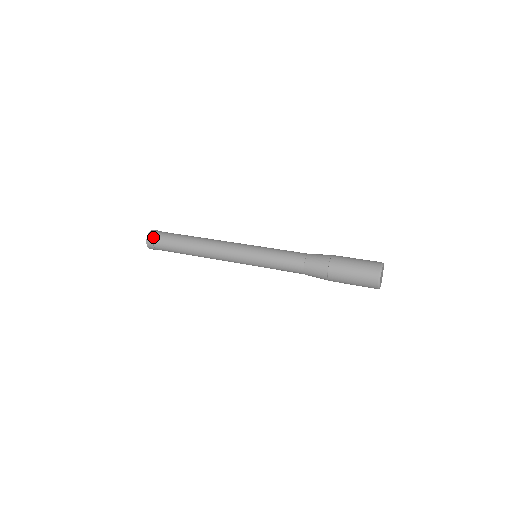
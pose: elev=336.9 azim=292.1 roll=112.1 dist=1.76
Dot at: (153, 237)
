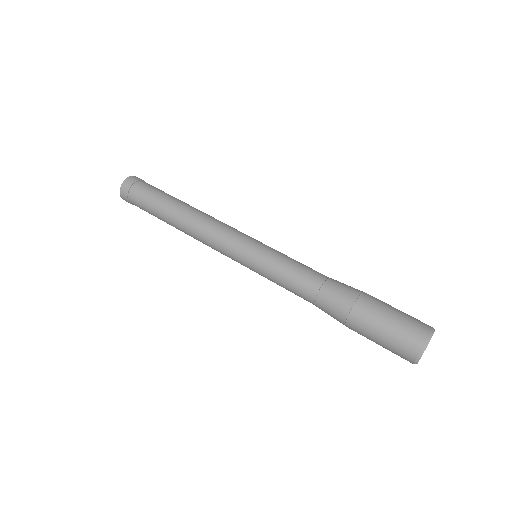
Dot at: (130, 186)
